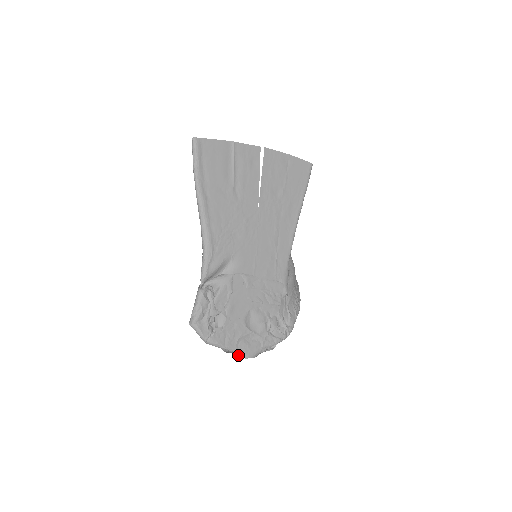
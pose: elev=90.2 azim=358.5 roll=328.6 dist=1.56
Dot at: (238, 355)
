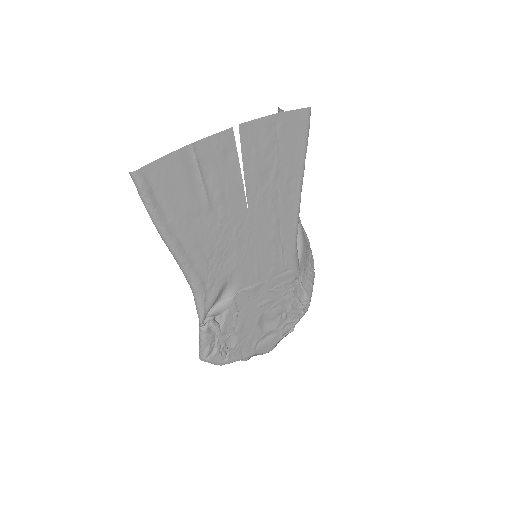
Dot at: (258, 353)
